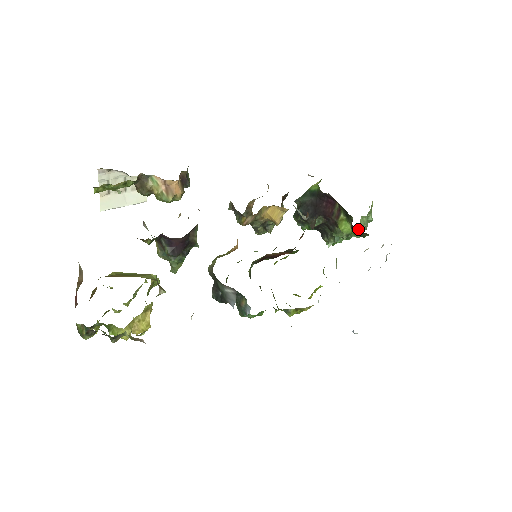
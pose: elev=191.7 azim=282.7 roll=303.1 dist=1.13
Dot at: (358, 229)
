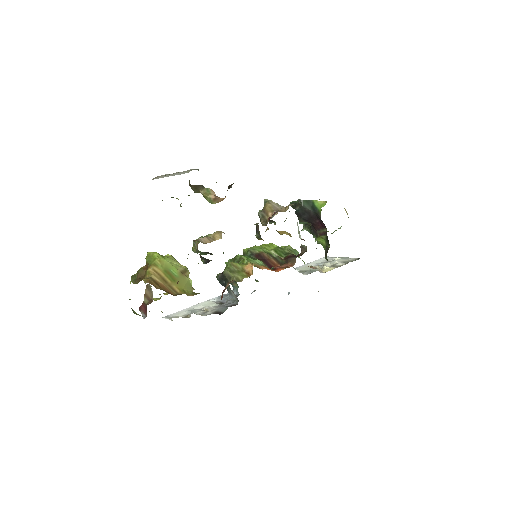
Dot at: (328, 231)
